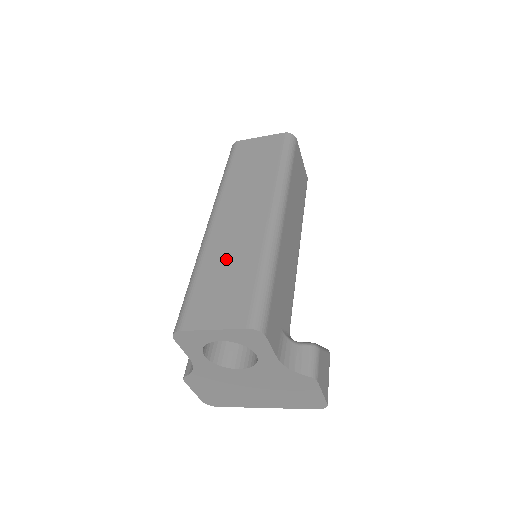
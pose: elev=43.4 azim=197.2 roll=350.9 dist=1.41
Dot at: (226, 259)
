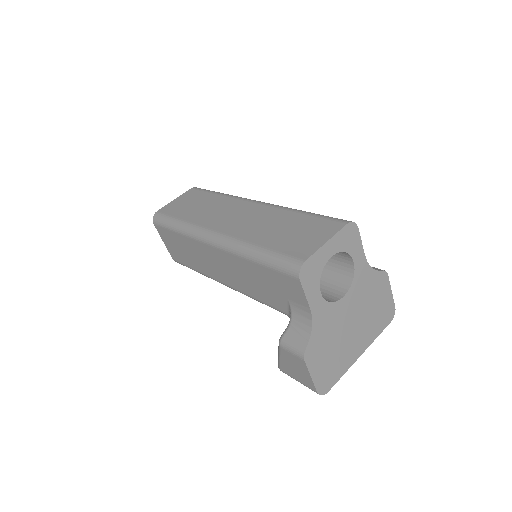
Dot at: (267, 228)
